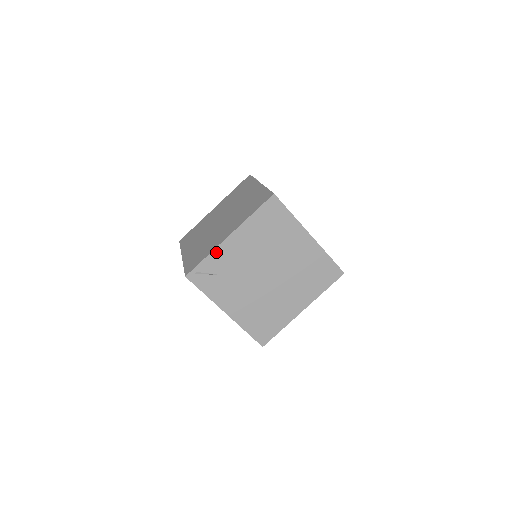
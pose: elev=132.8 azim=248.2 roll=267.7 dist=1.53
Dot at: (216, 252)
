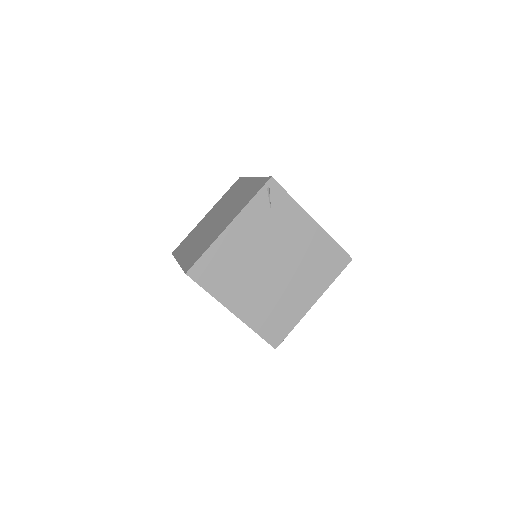
Dot at: occluded
